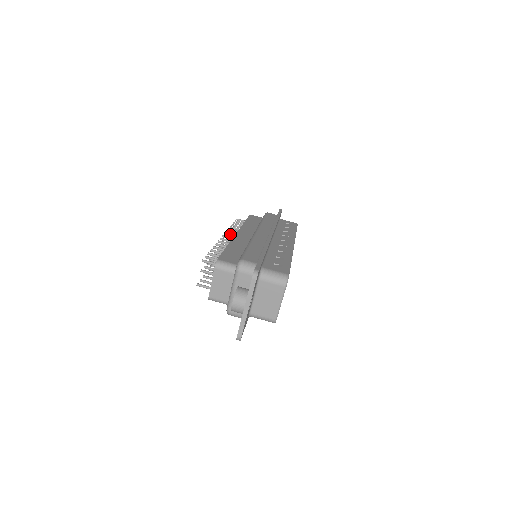
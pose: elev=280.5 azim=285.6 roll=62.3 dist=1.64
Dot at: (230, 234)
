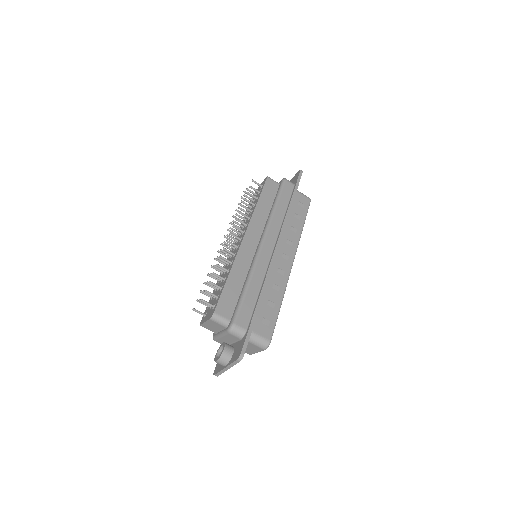
Dot at: (238, 228)
